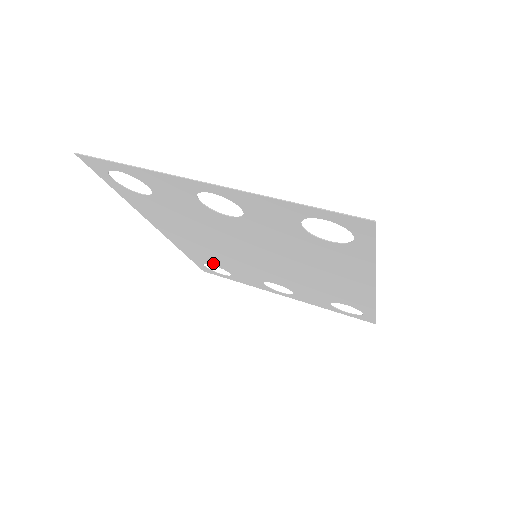
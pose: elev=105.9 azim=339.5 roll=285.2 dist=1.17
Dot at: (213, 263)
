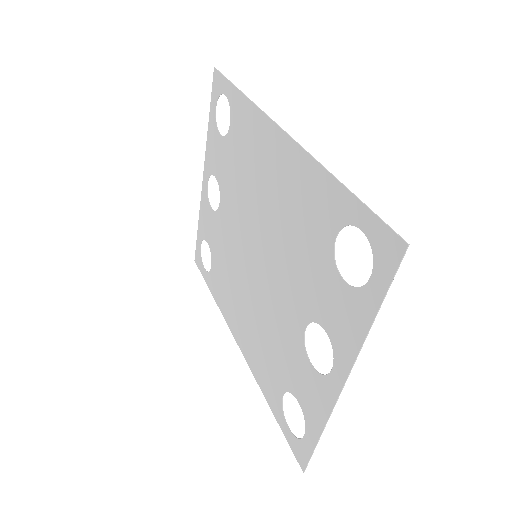
Dot at: (279, 384)
